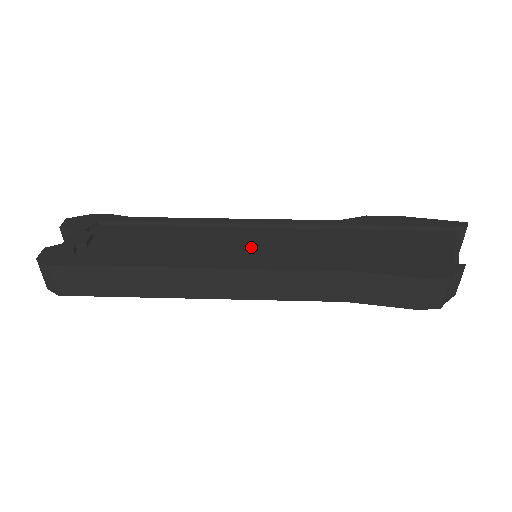
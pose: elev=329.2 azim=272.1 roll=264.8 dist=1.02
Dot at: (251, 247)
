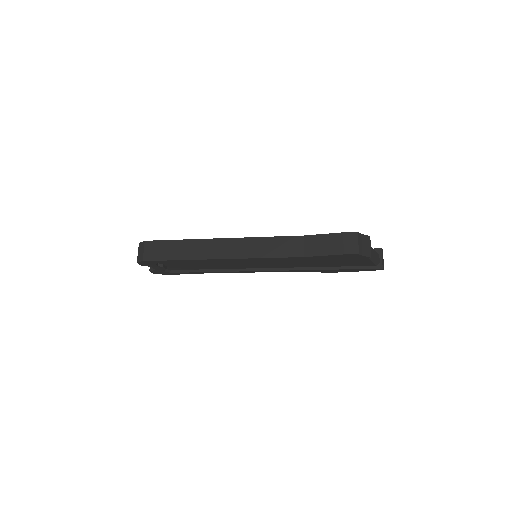
Dot at: occluded
